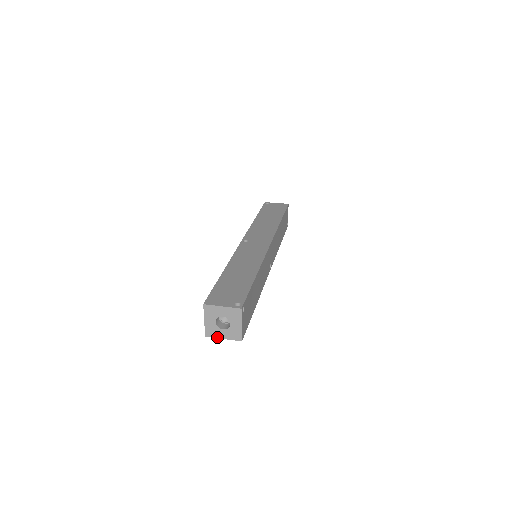
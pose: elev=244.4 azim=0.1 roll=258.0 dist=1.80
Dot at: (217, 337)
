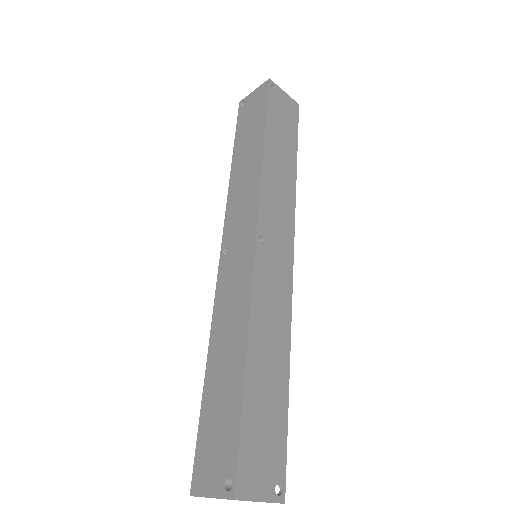
Dot at: occluded
